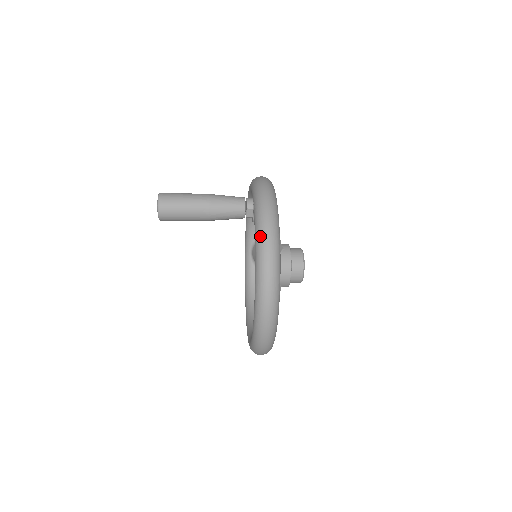
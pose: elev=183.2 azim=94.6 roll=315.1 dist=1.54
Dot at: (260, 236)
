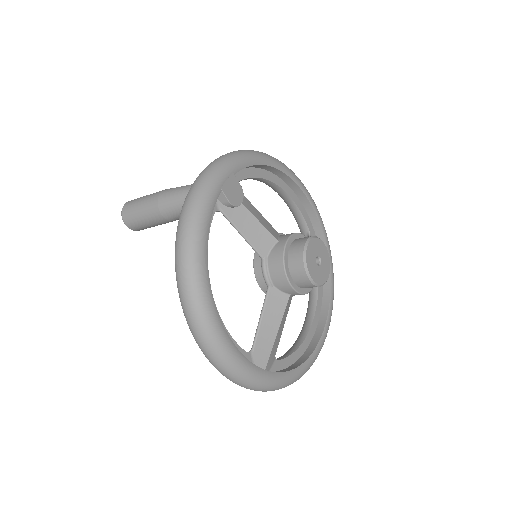
Dot at: occluded
